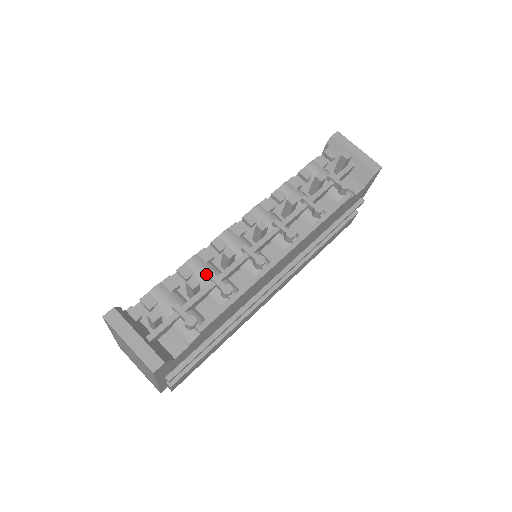
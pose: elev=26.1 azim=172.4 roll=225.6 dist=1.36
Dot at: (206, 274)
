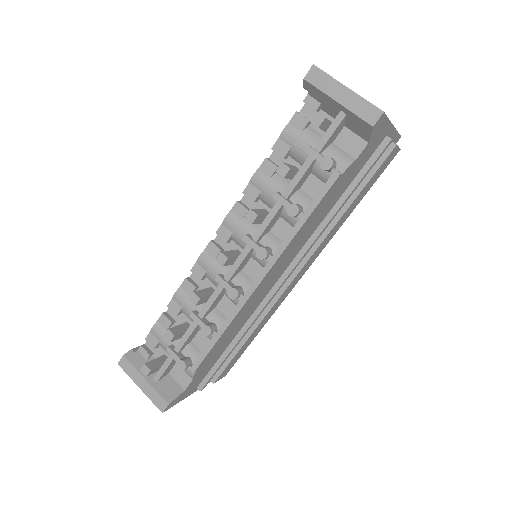
Dot at: (191, 309)
